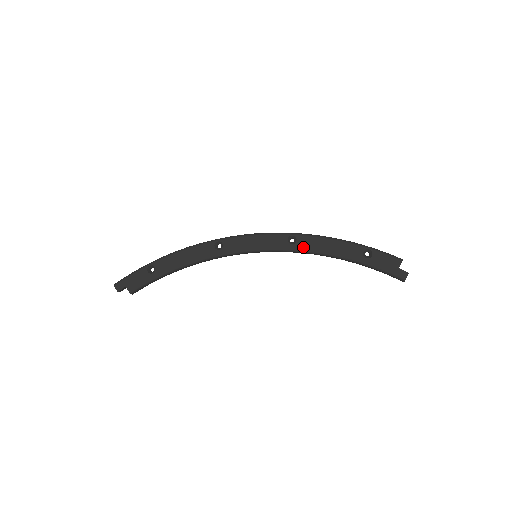
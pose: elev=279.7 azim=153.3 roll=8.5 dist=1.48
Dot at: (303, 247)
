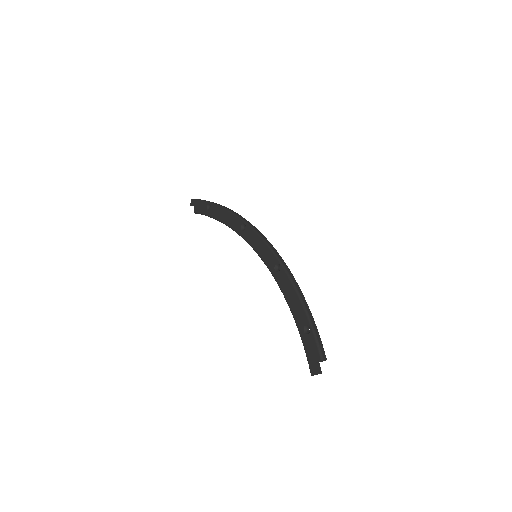
Dot at: (279, 280)
